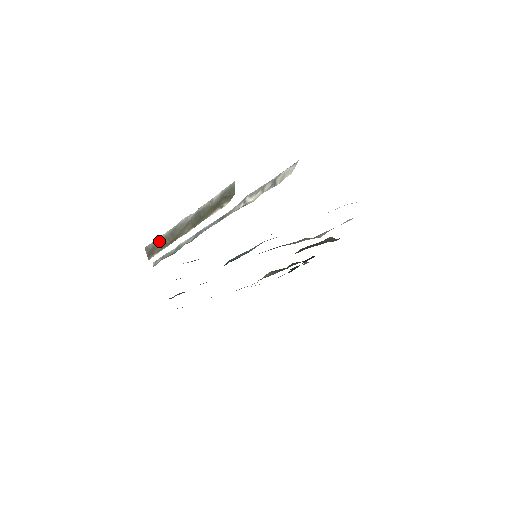
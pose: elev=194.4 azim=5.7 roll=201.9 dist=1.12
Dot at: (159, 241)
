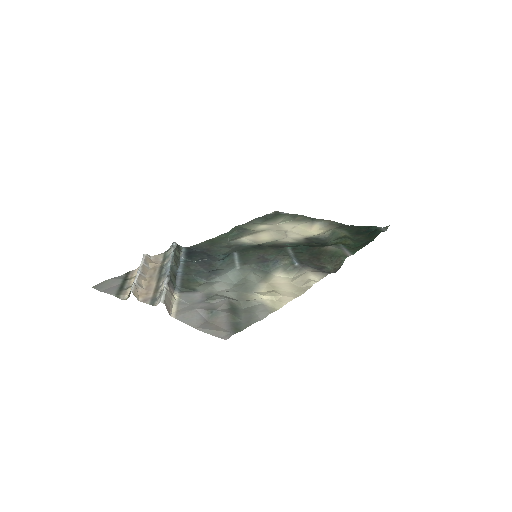
Dot at: occluded
